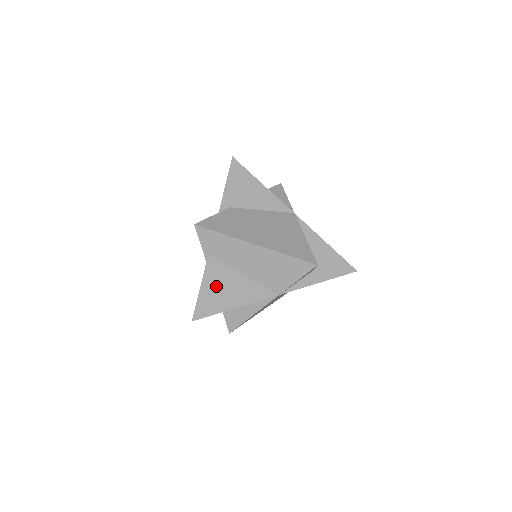
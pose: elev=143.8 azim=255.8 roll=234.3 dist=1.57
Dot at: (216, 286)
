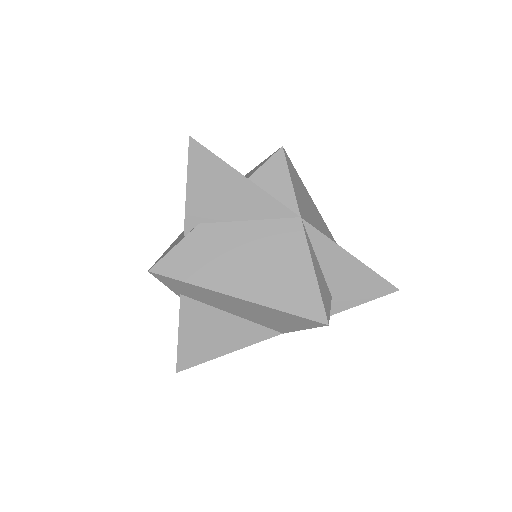
Dot at: (198, 332)
